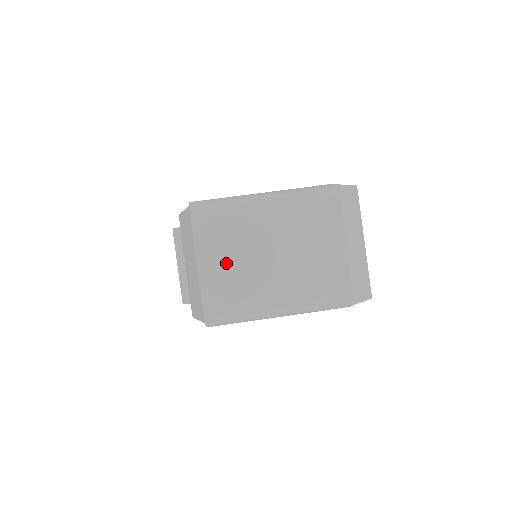
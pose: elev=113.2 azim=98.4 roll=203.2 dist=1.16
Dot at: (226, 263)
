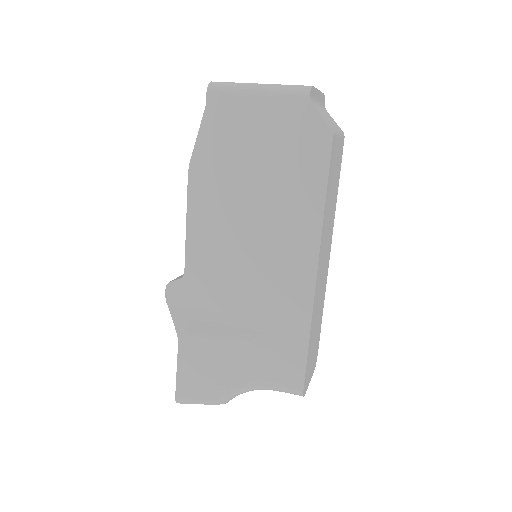
Dot at: occluded
